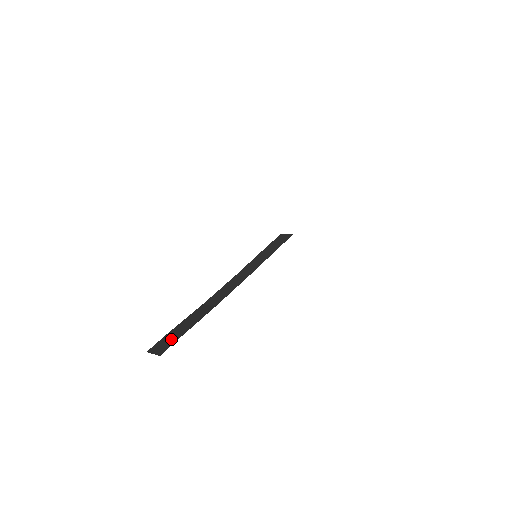
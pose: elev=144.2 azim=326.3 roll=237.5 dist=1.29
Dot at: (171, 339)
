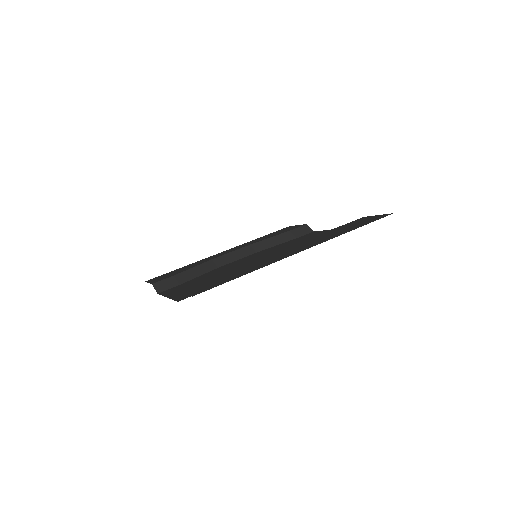
Dot at: (172, 283)
